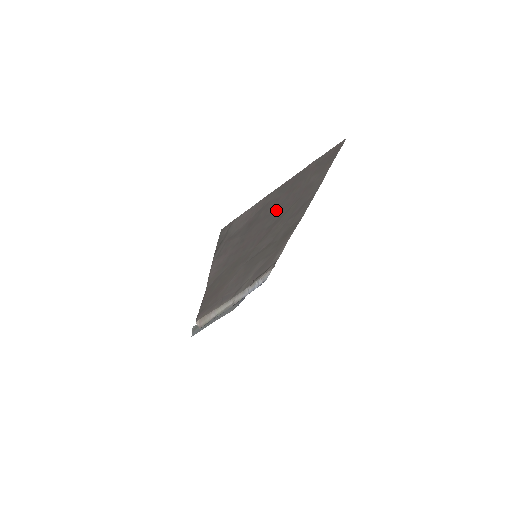
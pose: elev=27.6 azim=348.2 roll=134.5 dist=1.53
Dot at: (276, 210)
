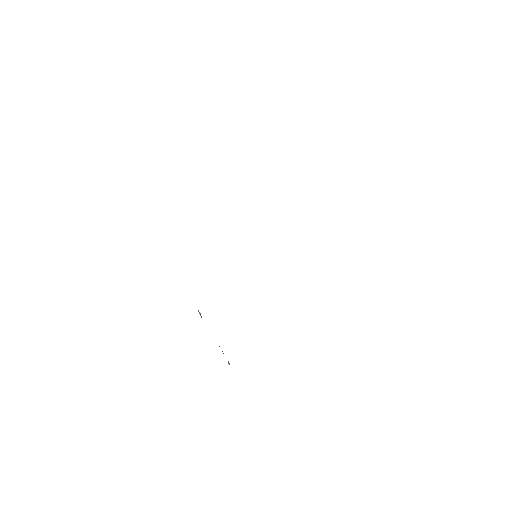
Dot at: occluded
